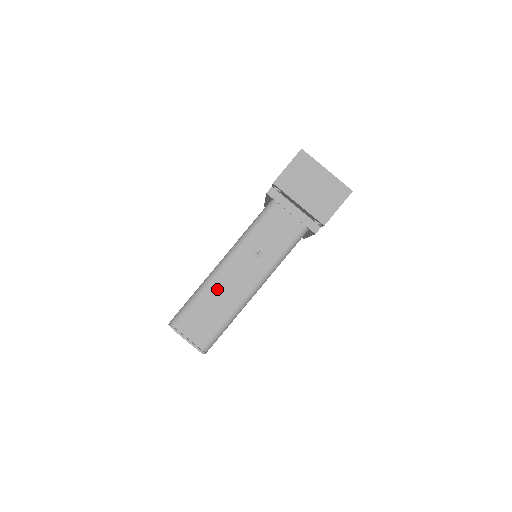
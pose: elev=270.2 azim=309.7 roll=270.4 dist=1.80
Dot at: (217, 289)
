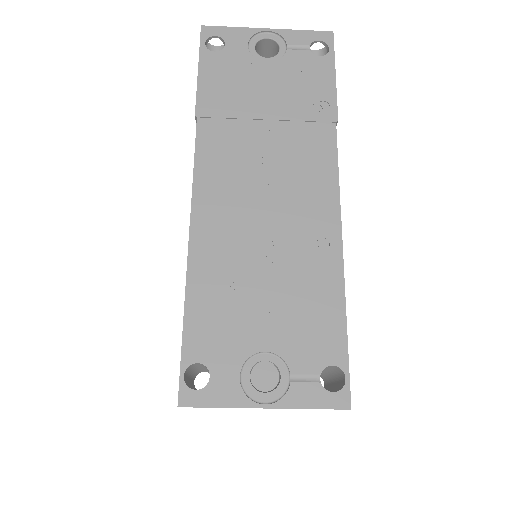
Dot at: occluded
